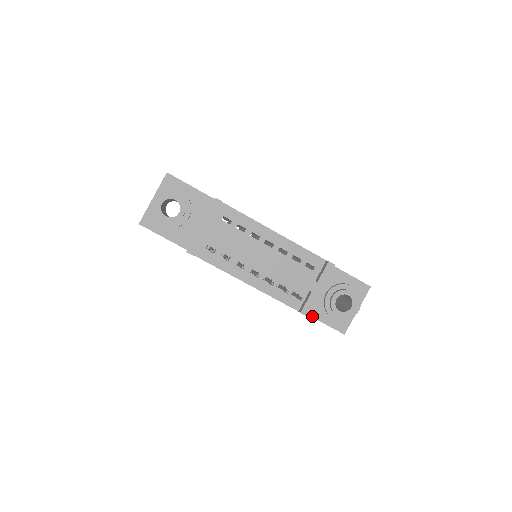
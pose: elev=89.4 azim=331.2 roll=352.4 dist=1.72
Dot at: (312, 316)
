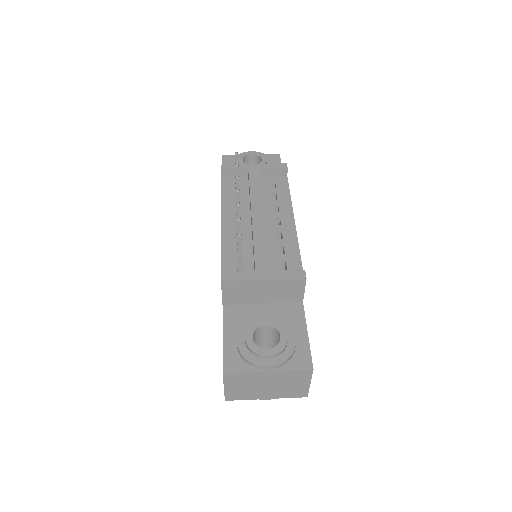
Dot at: (224, 320)
